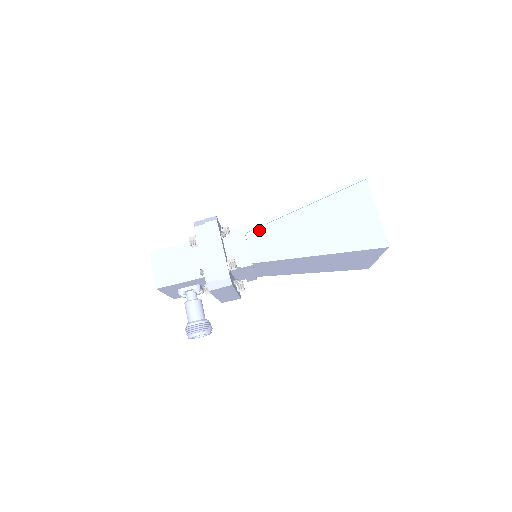
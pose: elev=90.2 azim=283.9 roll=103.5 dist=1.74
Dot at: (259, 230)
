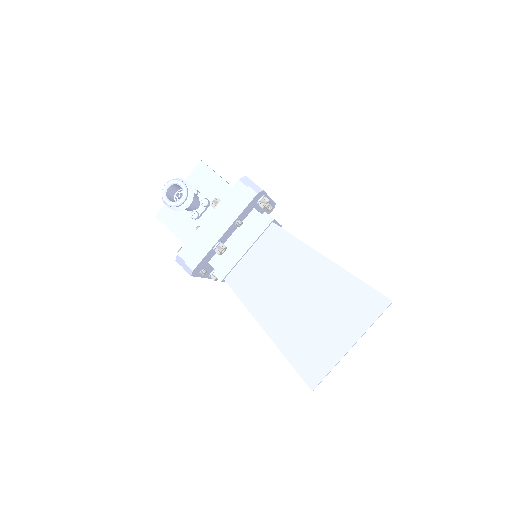
Dot at: occluded
